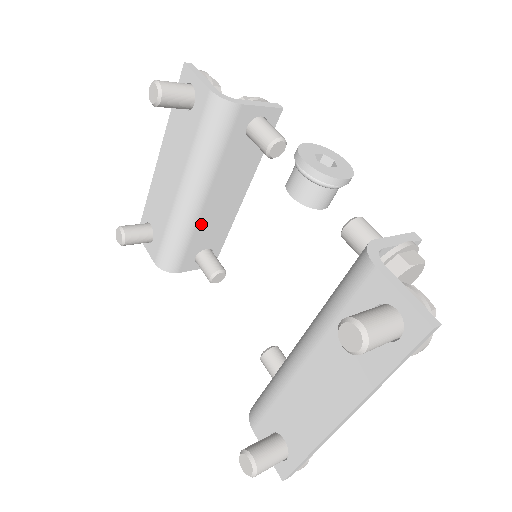
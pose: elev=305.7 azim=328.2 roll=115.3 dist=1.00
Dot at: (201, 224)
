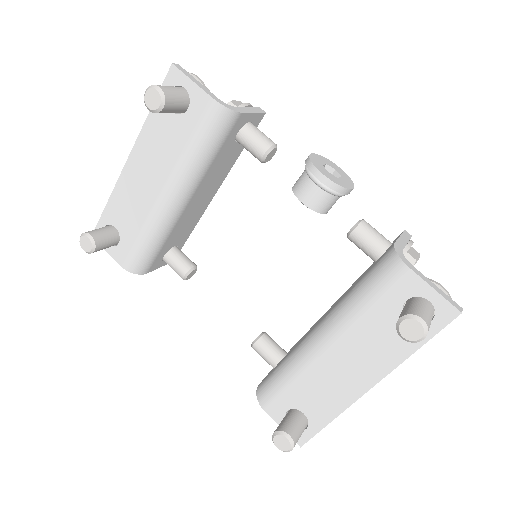
Dot at: (178, 225)
